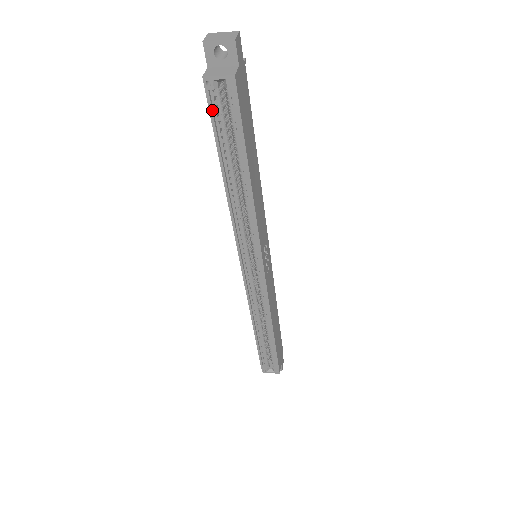
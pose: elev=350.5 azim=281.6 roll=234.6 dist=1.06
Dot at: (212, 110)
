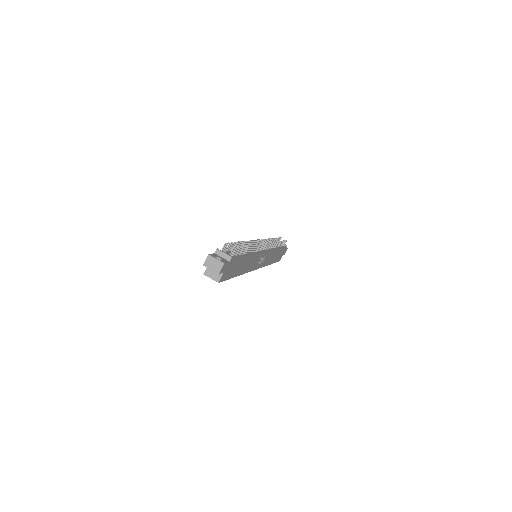
Dot at: occluded
